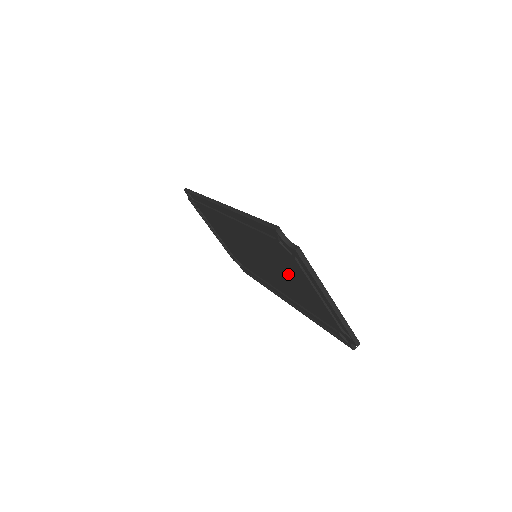
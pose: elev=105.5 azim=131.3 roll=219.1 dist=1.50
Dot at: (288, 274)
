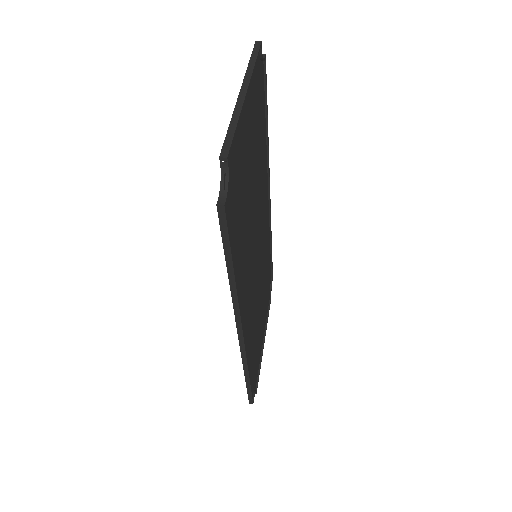
Dot at: (251, 180)
